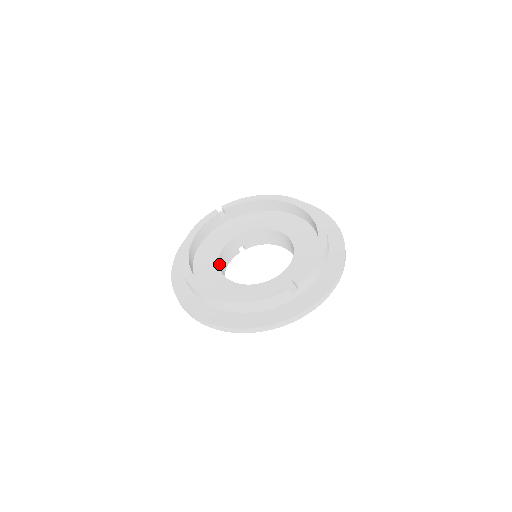
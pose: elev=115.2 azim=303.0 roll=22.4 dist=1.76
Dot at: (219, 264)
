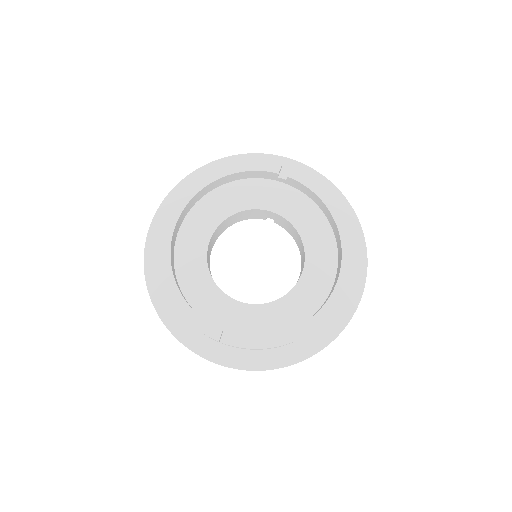
Dot at: (224, 222)
